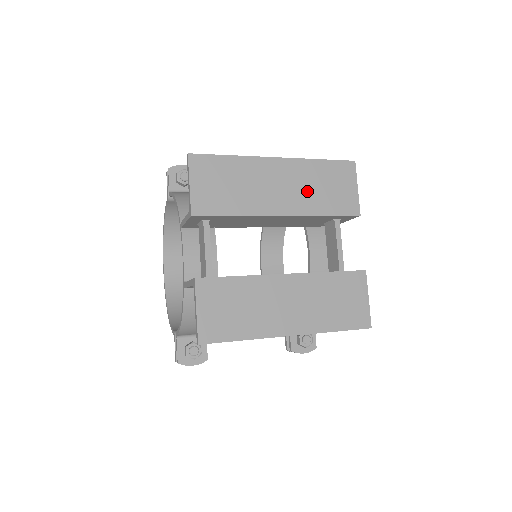
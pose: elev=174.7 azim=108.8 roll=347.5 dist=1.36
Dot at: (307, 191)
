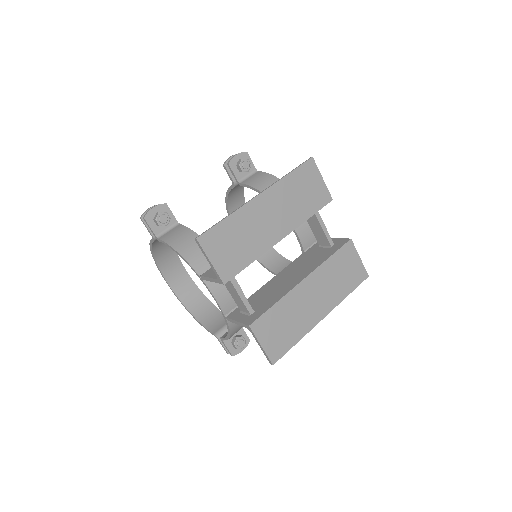
Dot at: (291, 207)
